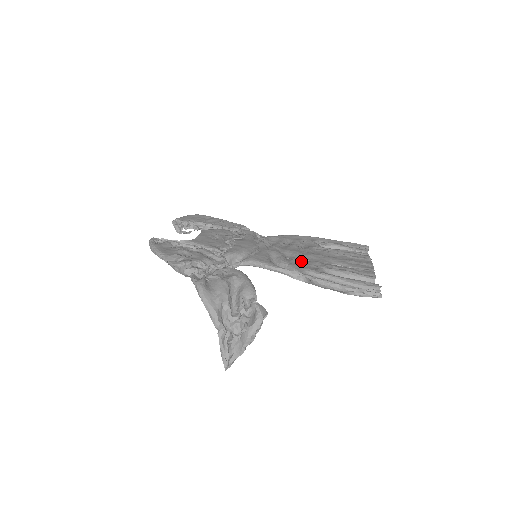
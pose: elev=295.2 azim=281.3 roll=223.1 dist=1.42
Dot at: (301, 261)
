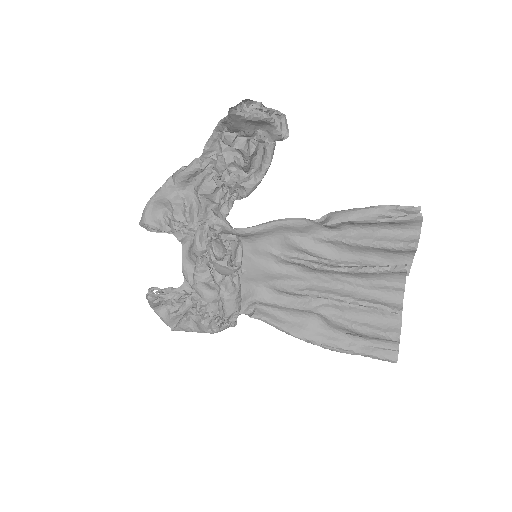
Dot at: (312, 258)
